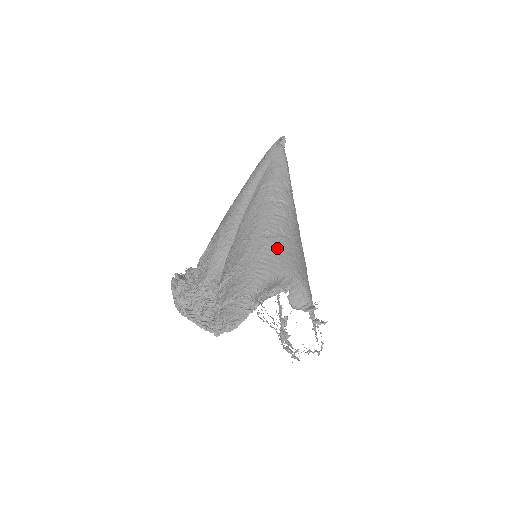
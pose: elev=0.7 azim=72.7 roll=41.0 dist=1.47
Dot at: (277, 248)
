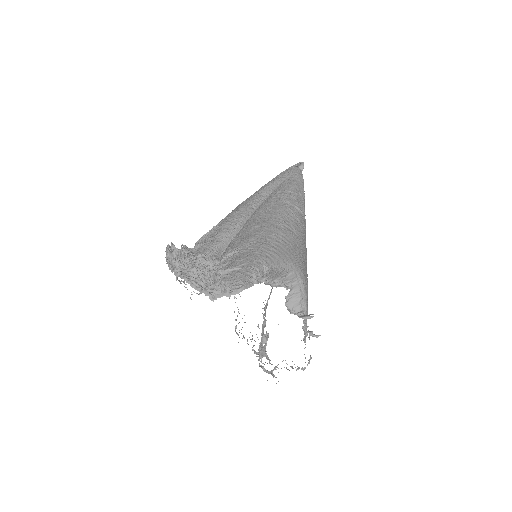
Dot at: (288, 241)
